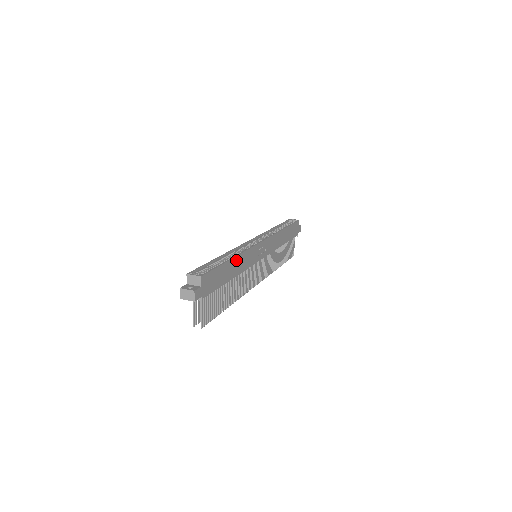
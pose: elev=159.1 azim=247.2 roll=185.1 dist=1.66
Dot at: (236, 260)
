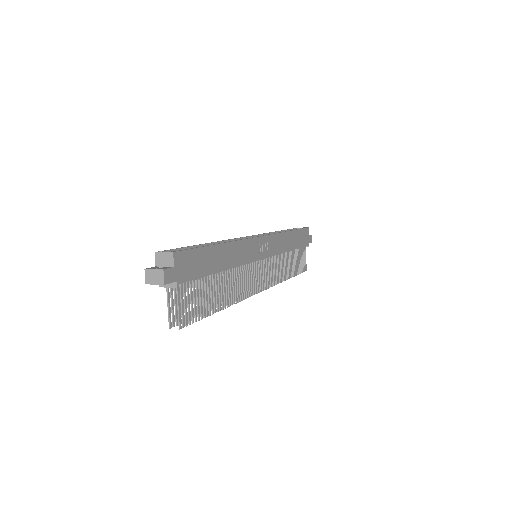
Dot at: (226, 248)
